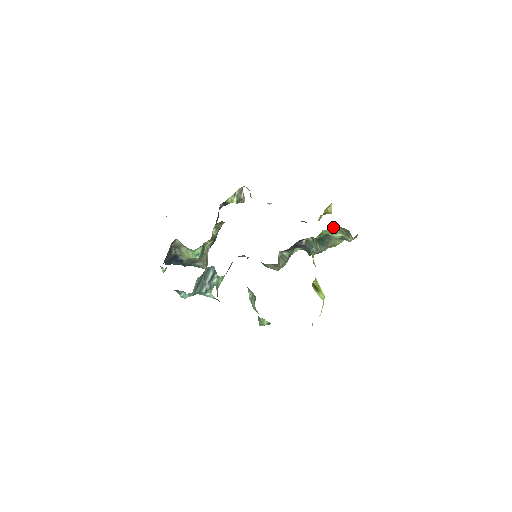
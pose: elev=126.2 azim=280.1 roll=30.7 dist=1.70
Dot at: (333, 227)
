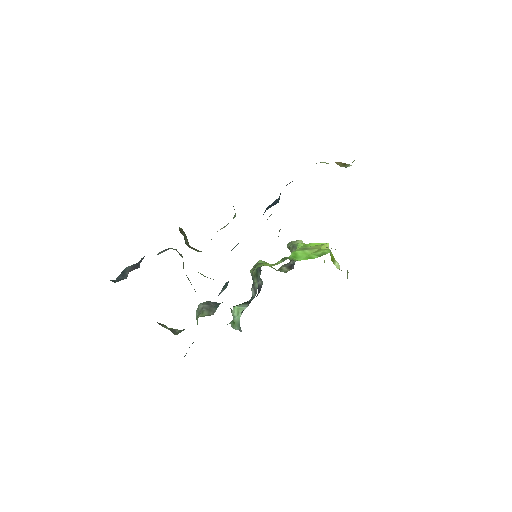
Dot at: occluded
